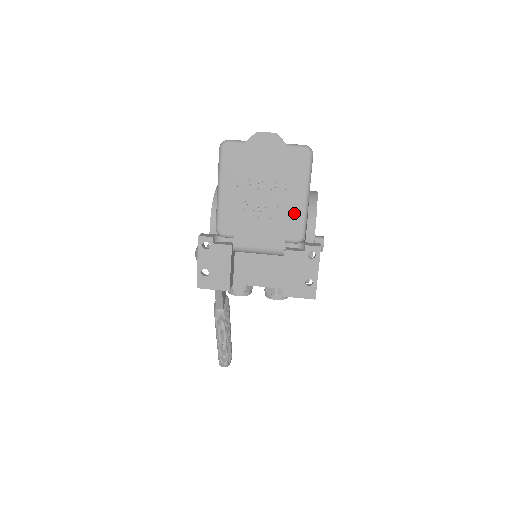
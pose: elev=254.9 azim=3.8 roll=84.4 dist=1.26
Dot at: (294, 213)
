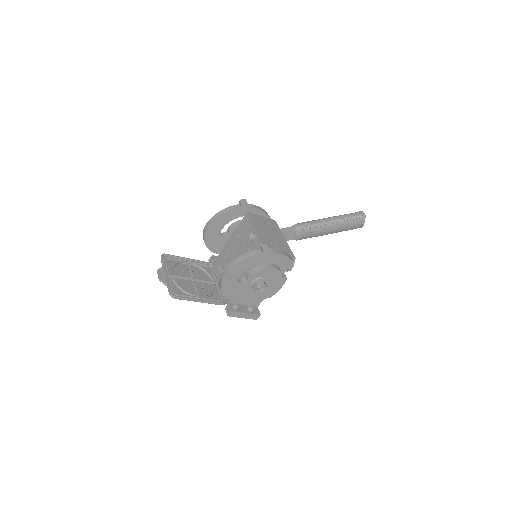
Dot at: occluded
